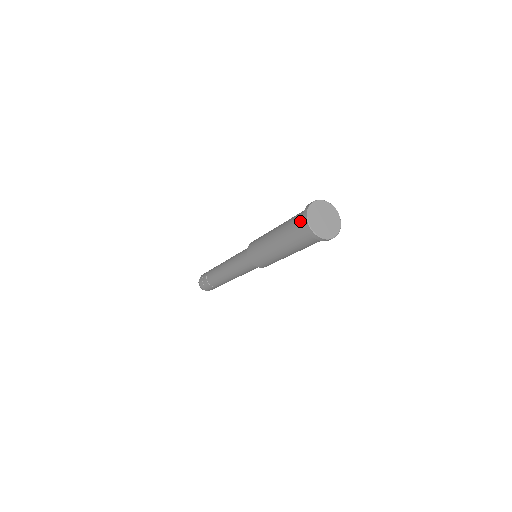
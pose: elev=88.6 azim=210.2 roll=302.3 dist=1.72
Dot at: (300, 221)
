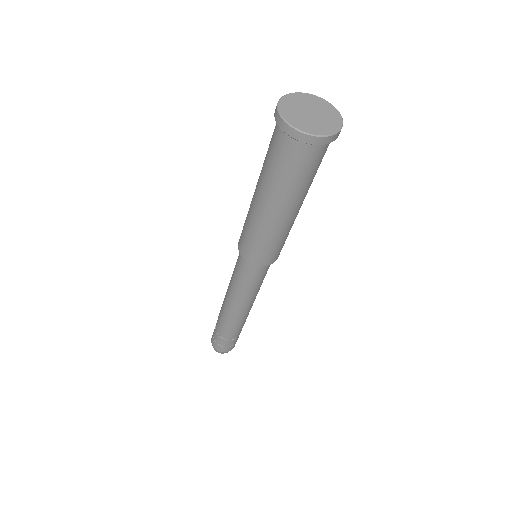
Dot at: (283, 143)
